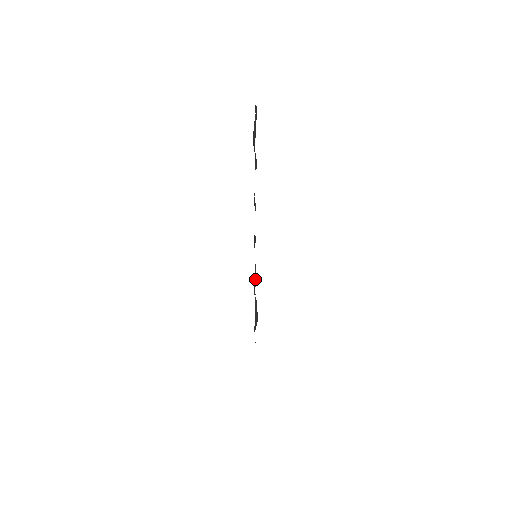
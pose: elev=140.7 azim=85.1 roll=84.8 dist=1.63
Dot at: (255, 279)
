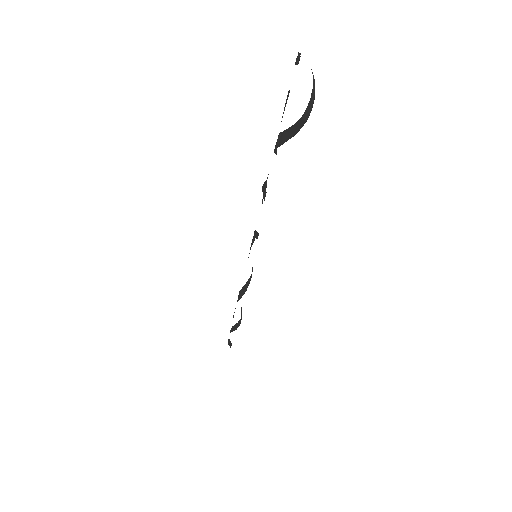
Dot at: (249, 282)
